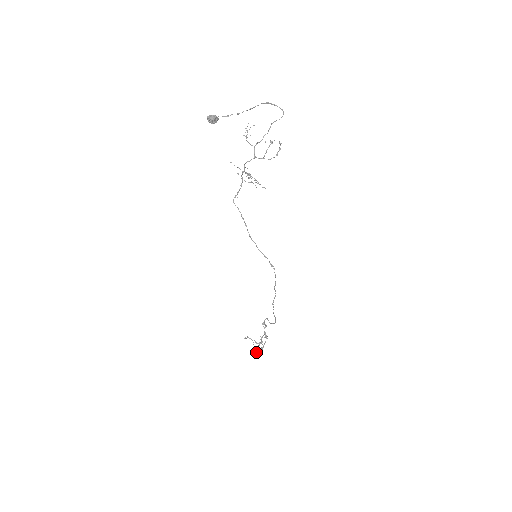
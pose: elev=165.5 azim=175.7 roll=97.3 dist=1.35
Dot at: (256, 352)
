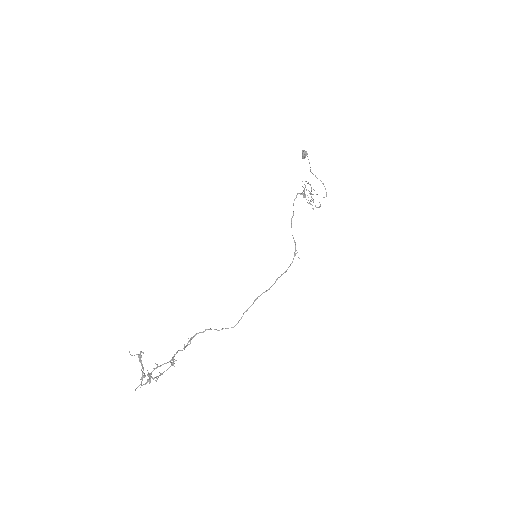
Dot at: occluded
